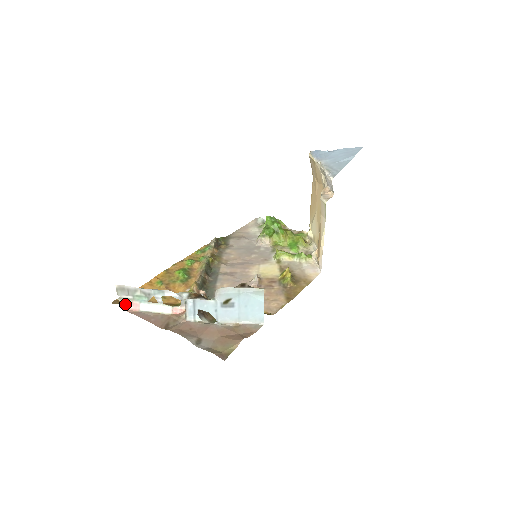
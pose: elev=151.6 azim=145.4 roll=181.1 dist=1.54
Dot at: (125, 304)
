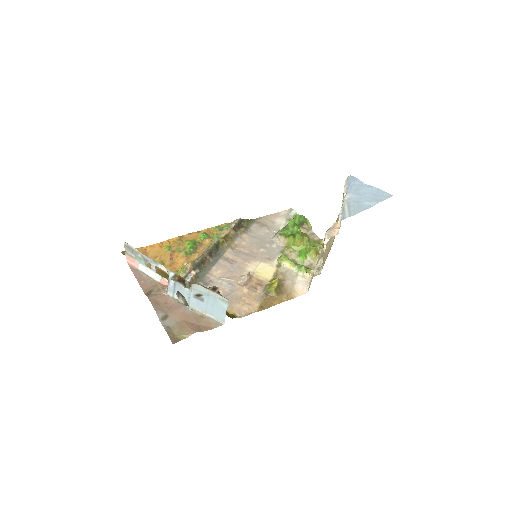
Dot at: (129, 259)
